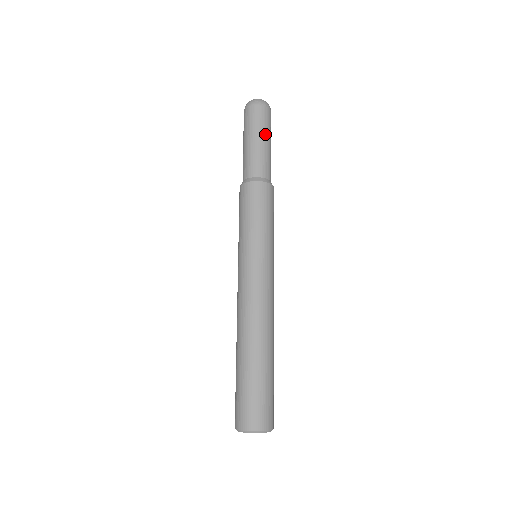
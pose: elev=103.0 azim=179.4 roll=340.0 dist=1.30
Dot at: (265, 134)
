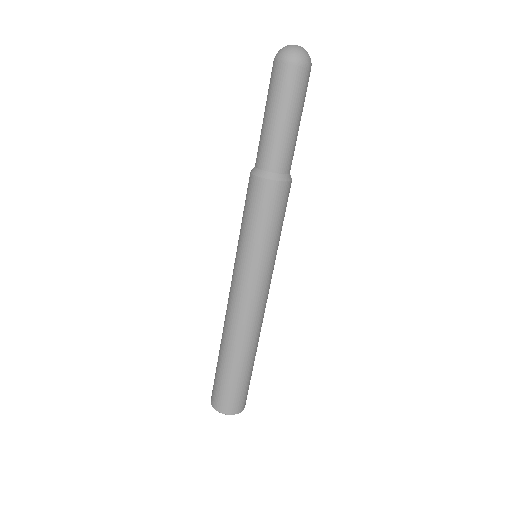
Dot at: (299, 111)
